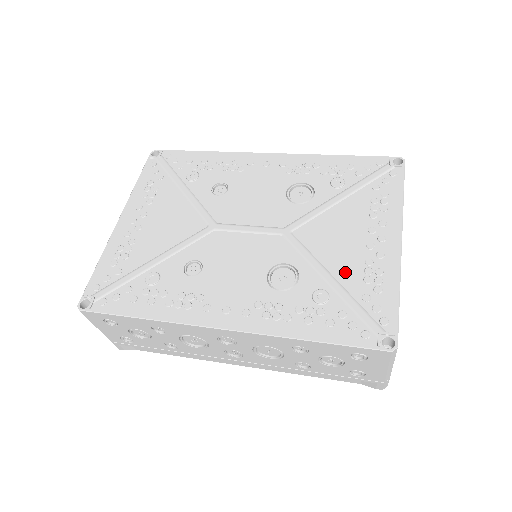
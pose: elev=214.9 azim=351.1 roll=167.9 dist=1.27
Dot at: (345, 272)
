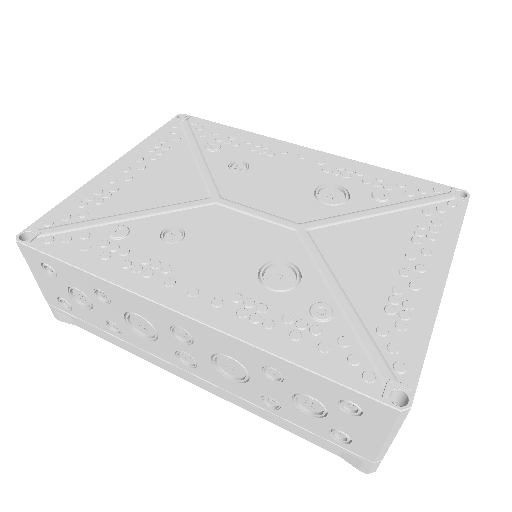
Dot at: (362, 292)
